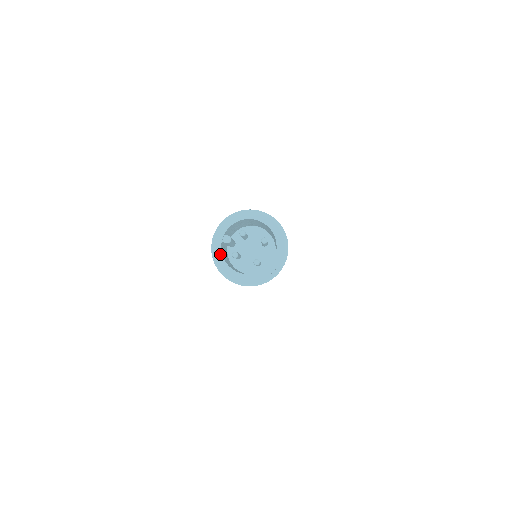
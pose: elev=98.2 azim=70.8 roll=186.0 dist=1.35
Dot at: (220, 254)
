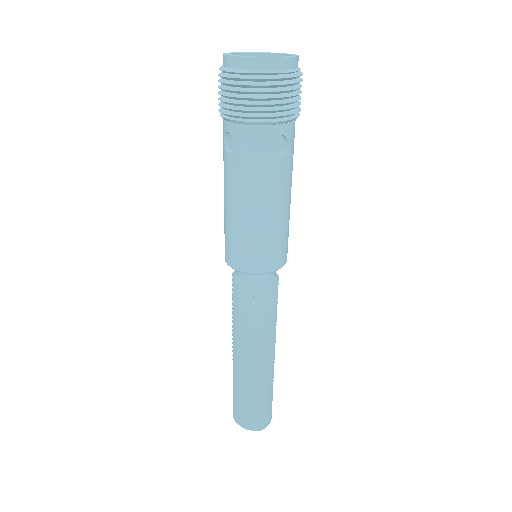
Dot at: (248, 56)
